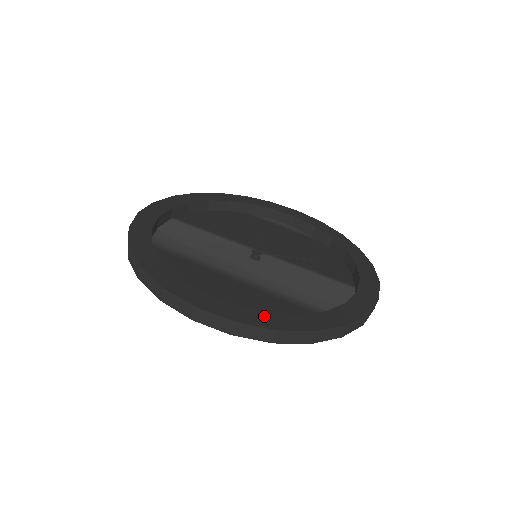
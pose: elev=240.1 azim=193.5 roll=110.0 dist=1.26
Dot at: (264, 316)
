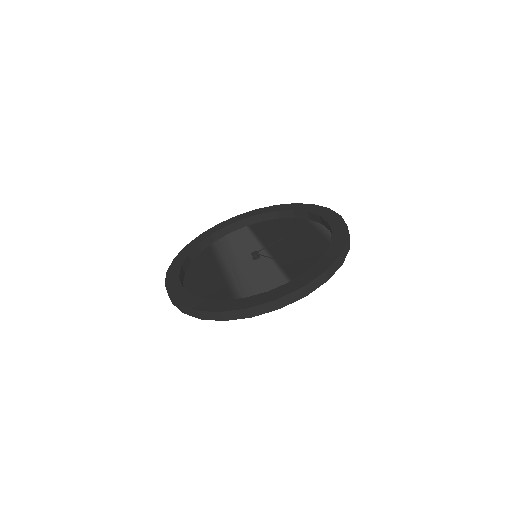
Dot at: (185, 296)
